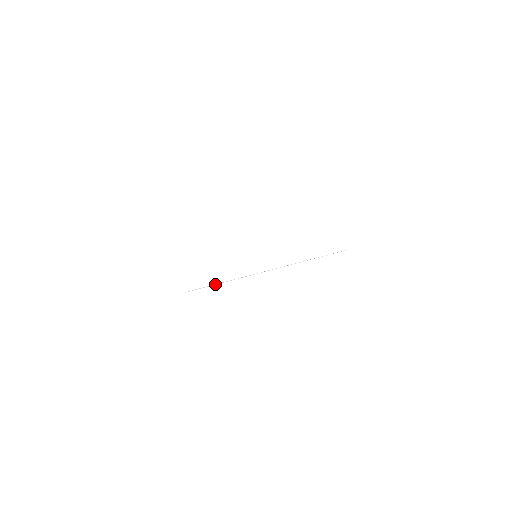
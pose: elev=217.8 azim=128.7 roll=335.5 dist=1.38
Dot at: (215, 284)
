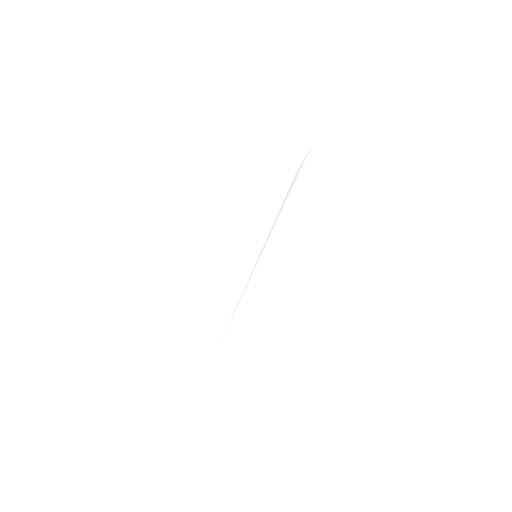
Dot at: (234, 313)
